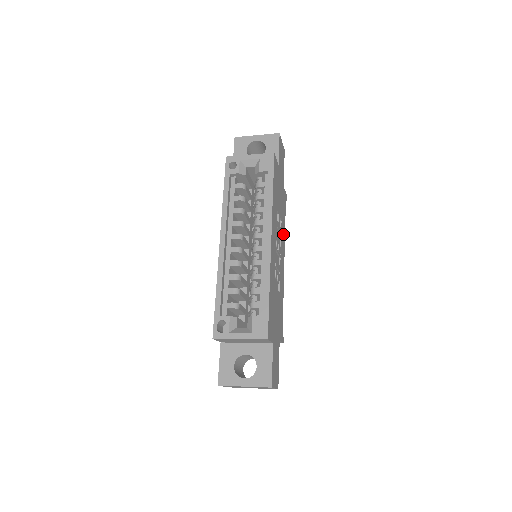
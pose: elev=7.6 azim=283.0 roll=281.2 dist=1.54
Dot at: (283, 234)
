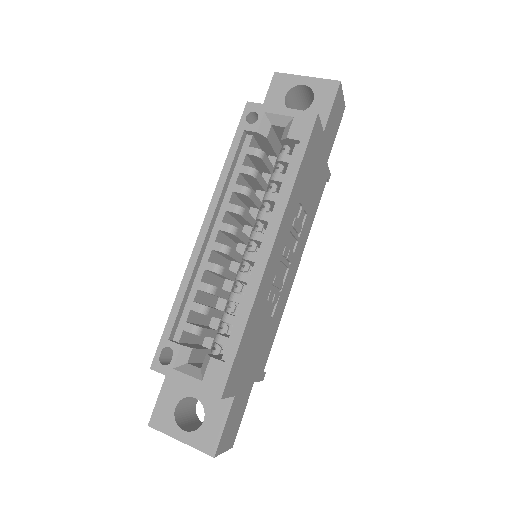
Dot at: (306, 232)
